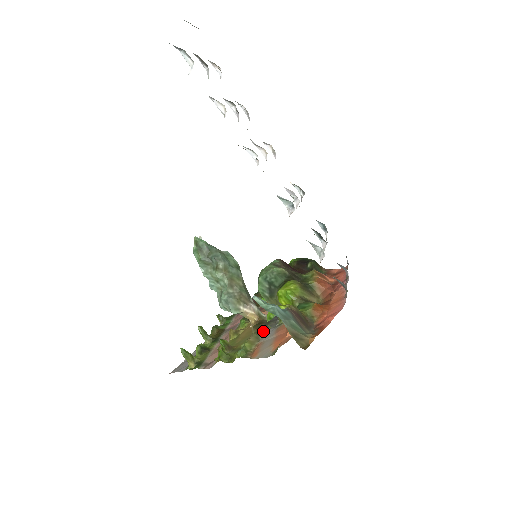
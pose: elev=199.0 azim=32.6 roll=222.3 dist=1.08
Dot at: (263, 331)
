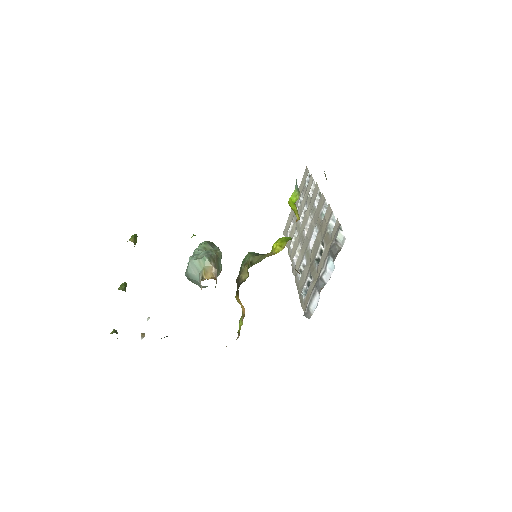
Dot at: occluded
